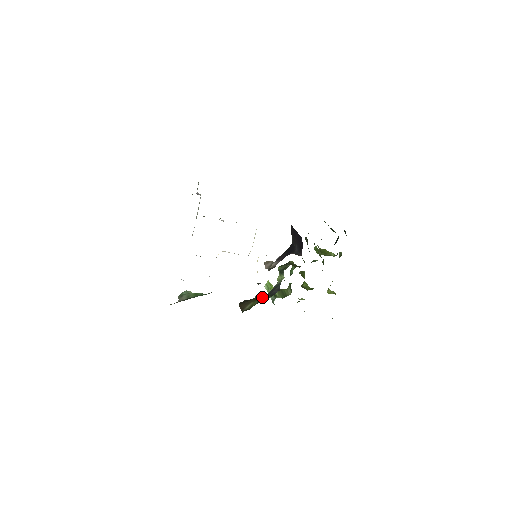
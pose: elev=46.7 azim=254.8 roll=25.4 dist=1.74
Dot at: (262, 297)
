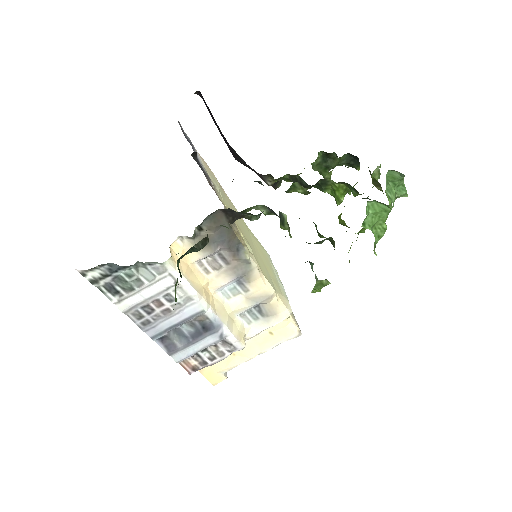
Dot at: occluded
